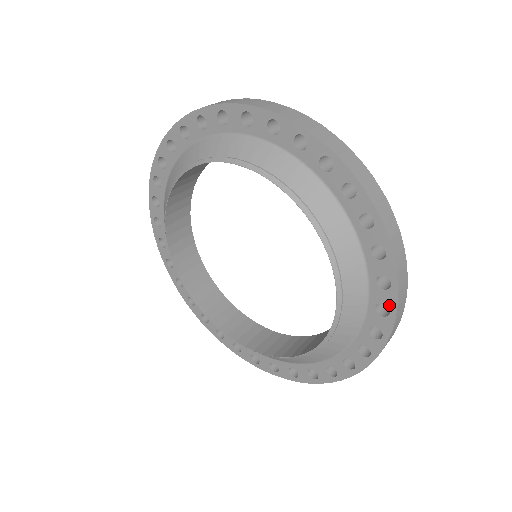
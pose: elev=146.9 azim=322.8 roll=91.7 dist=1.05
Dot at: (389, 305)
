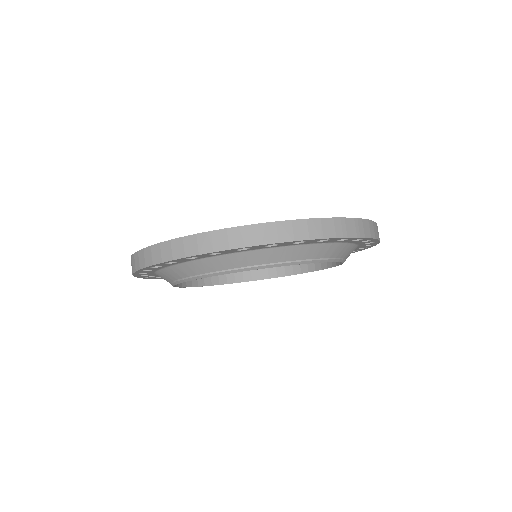
Dot at: occluded
